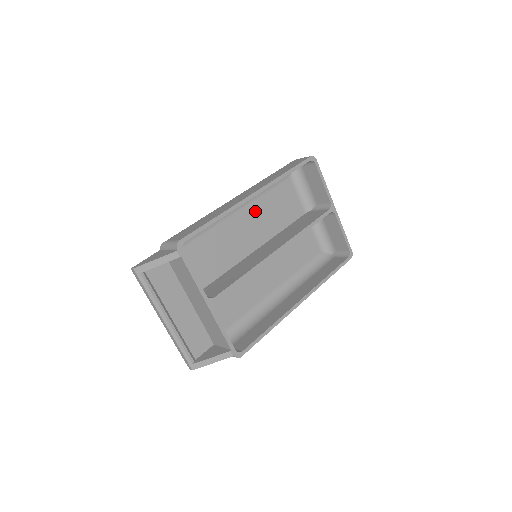
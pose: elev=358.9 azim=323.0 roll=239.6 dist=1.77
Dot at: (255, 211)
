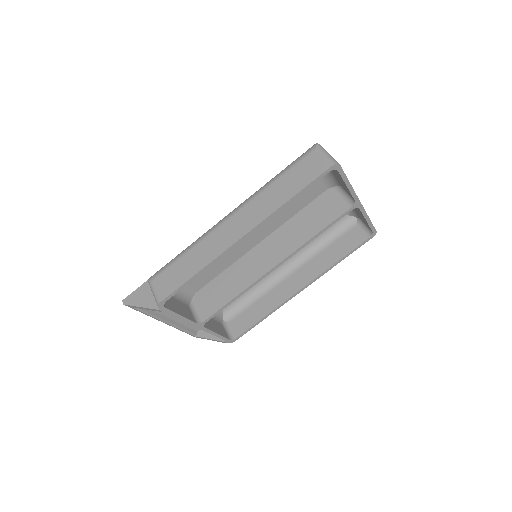
Dot at: occluded
